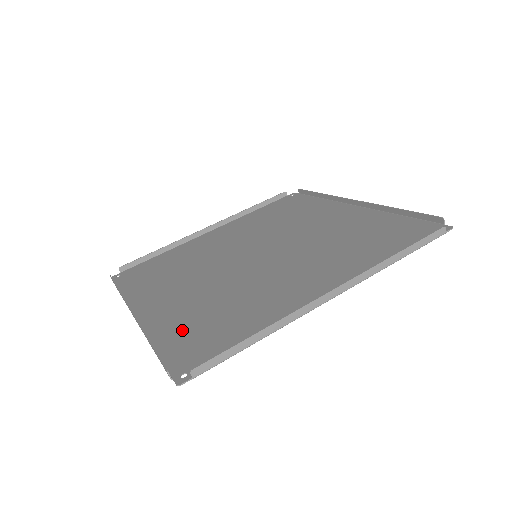
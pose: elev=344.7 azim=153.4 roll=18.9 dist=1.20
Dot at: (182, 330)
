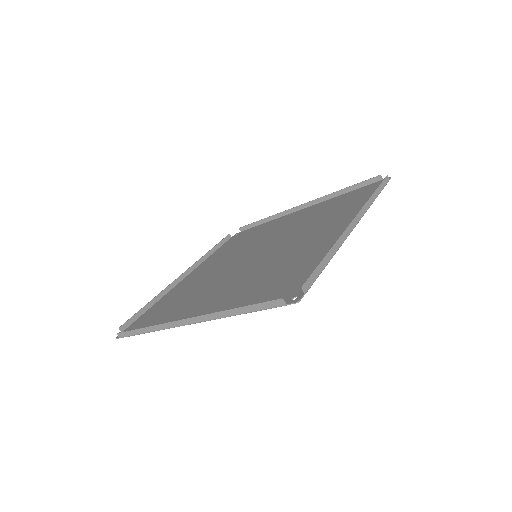
Dot at: (165, 302)
